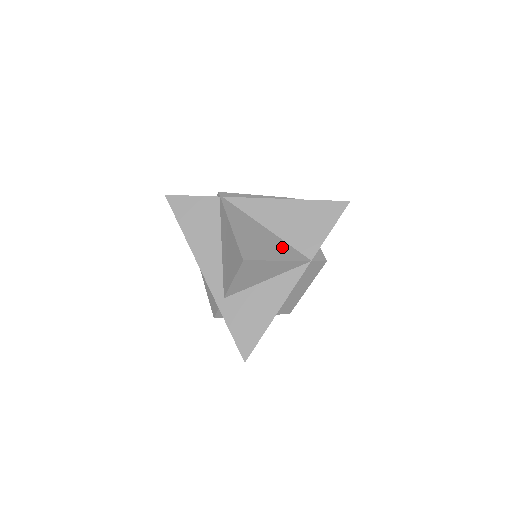
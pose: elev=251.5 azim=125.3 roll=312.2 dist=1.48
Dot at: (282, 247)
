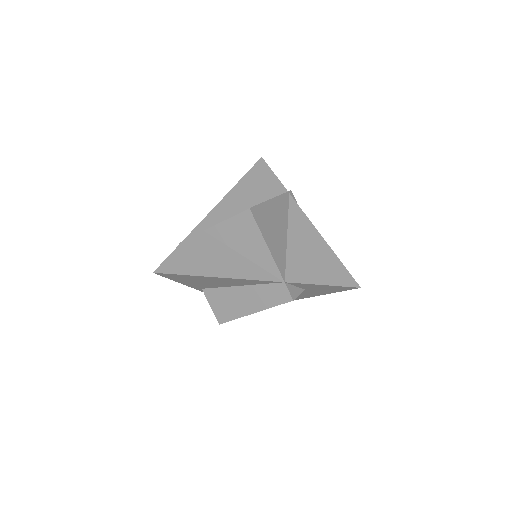
Dot at: (280, 250)
